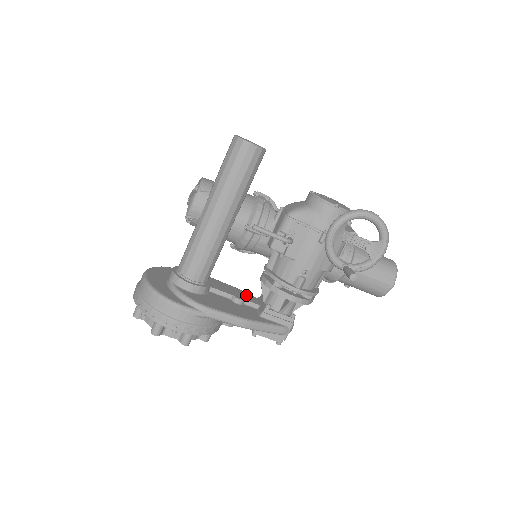
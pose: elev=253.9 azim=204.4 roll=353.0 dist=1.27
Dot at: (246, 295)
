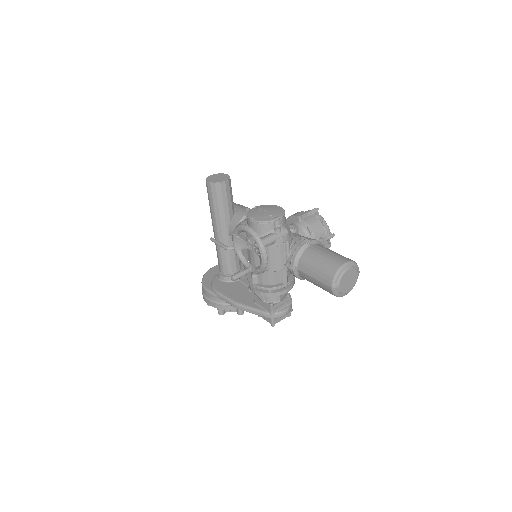
Dot at: occluded
